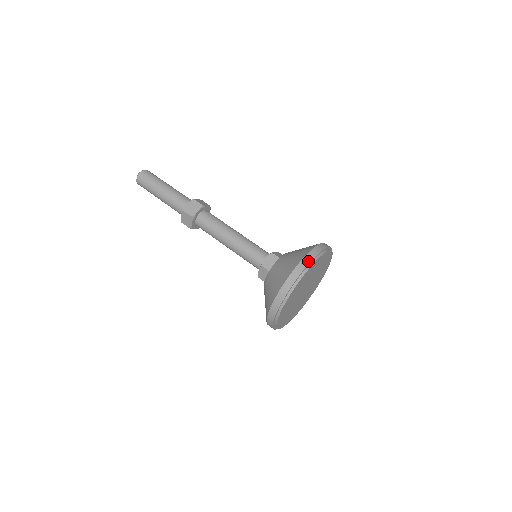
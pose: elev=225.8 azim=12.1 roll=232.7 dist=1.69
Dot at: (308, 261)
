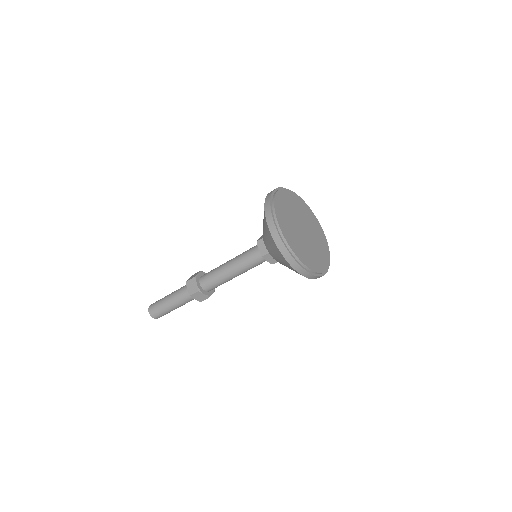
Dot at: (270, 216)
